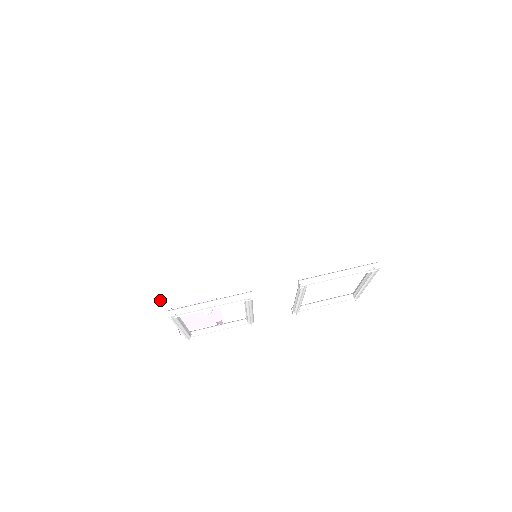
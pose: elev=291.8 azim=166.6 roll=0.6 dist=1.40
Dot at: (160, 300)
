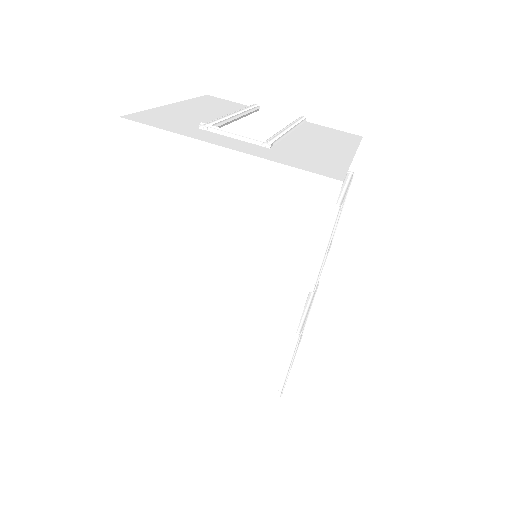
Dot at: (263, 404)
